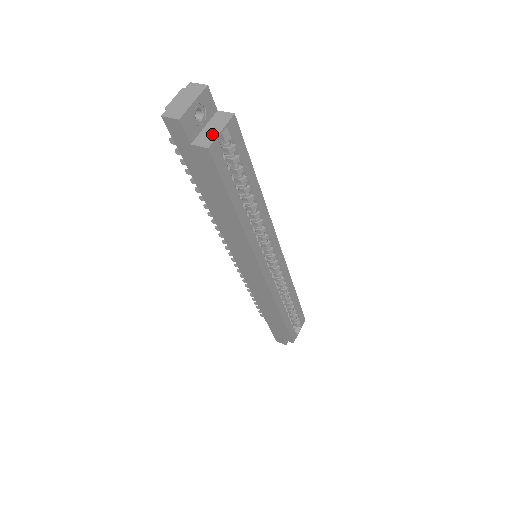
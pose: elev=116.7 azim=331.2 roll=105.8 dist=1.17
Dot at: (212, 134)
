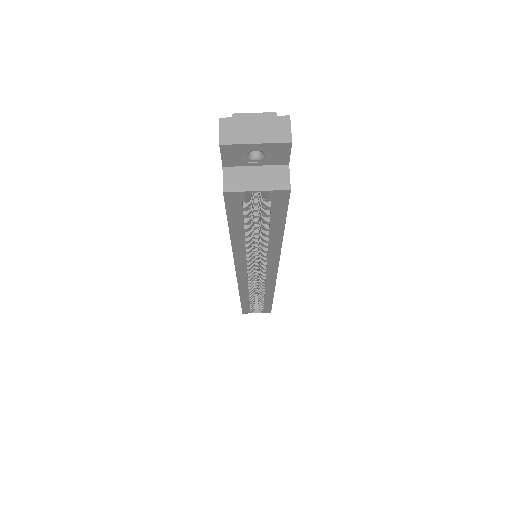
Dot at: (247, 183)
